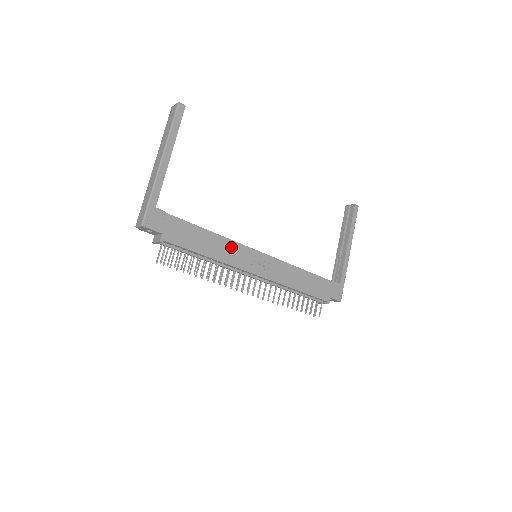
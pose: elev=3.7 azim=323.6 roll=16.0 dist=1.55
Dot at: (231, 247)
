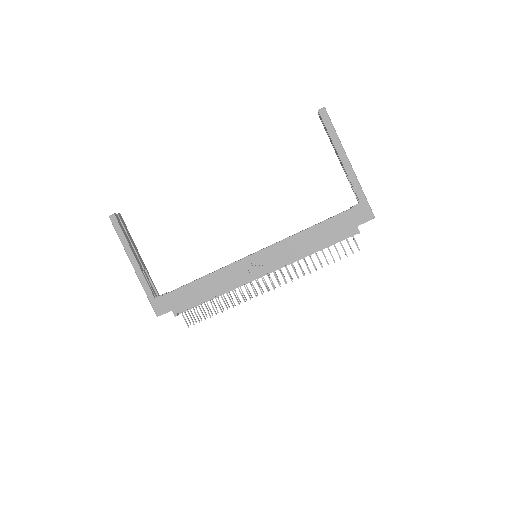
Dot at: (225, 274)
